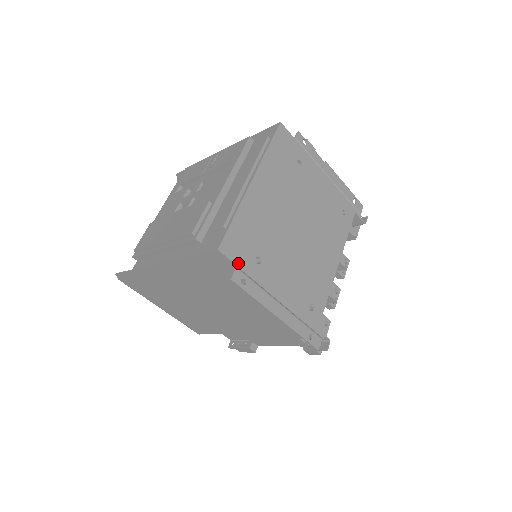
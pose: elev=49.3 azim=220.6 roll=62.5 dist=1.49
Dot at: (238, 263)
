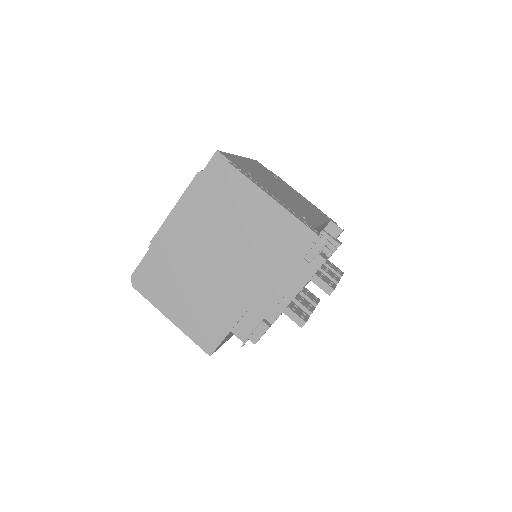
Dot at: (233, 163)
